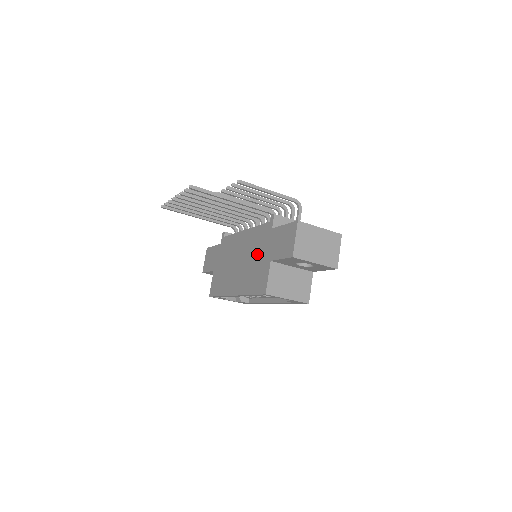
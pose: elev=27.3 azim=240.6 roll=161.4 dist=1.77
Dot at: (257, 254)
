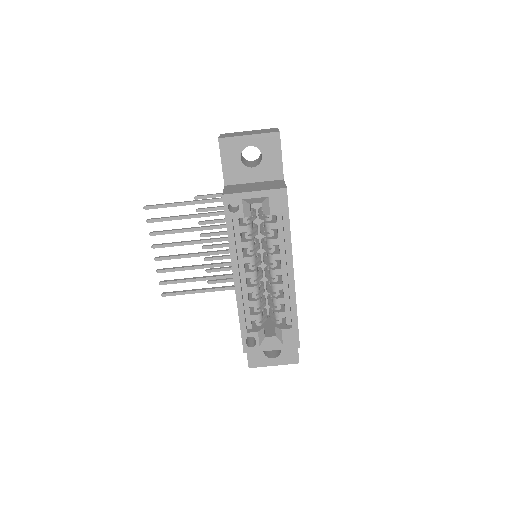
Dot at: occluded
